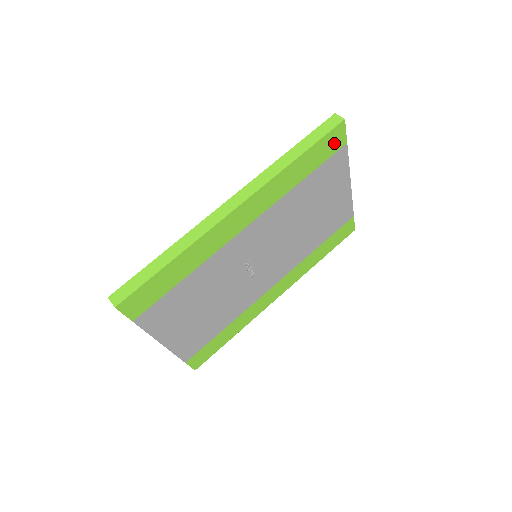
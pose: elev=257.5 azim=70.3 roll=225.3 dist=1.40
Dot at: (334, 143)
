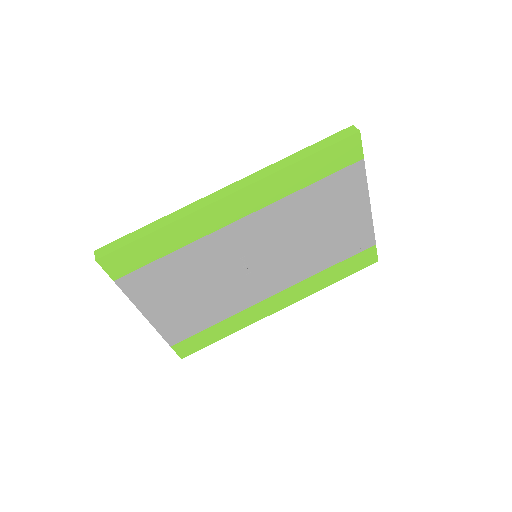
Dot at: (347, 154)
